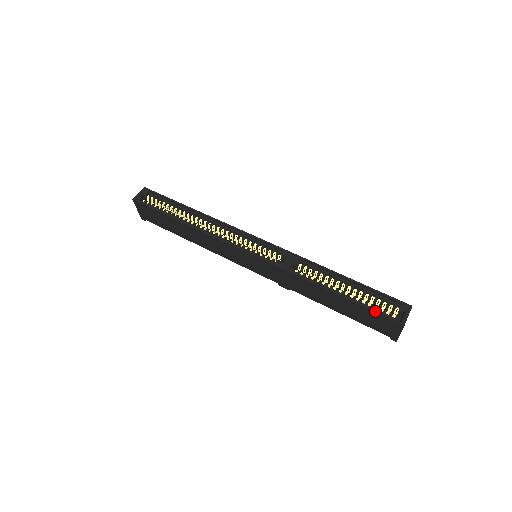
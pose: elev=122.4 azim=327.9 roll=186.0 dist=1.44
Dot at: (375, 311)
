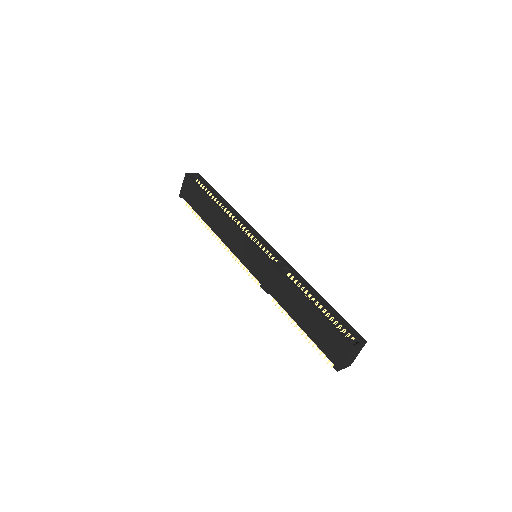
Dot at: (335, 327)
